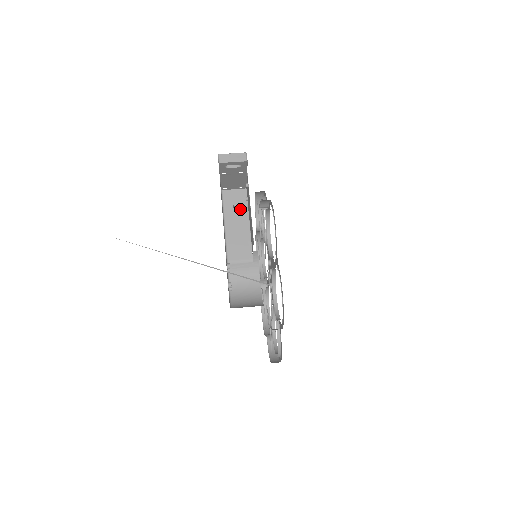
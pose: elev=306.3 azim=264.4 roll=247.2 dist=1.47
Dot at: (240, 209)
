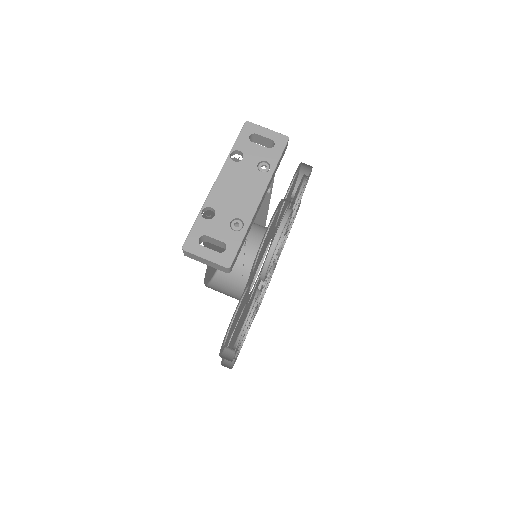
Dot at: occluded
